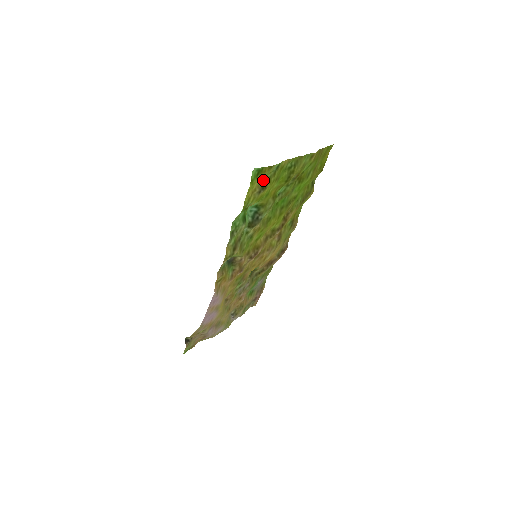
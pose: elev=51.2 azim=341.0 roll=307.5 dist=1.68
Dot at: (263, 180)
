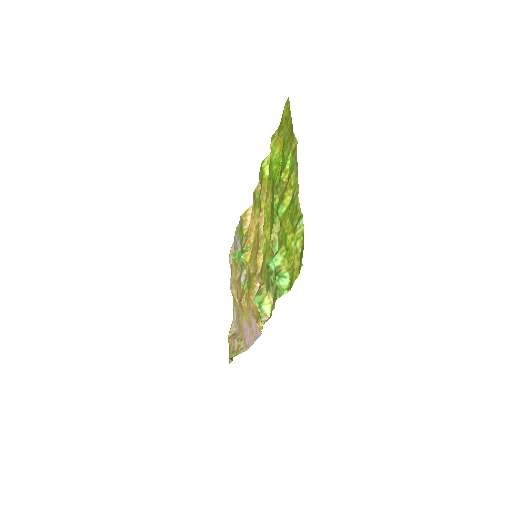
Dot at: (294, 246)
